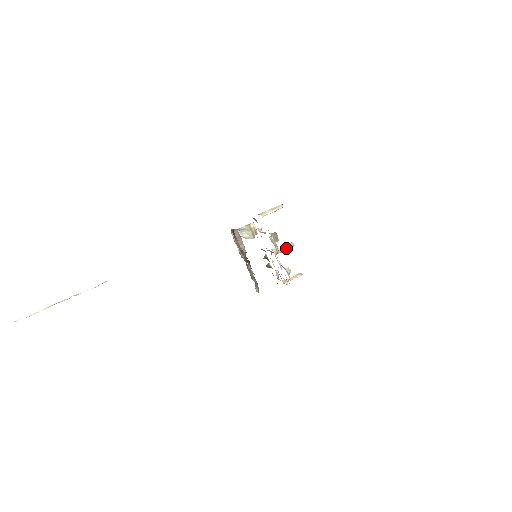
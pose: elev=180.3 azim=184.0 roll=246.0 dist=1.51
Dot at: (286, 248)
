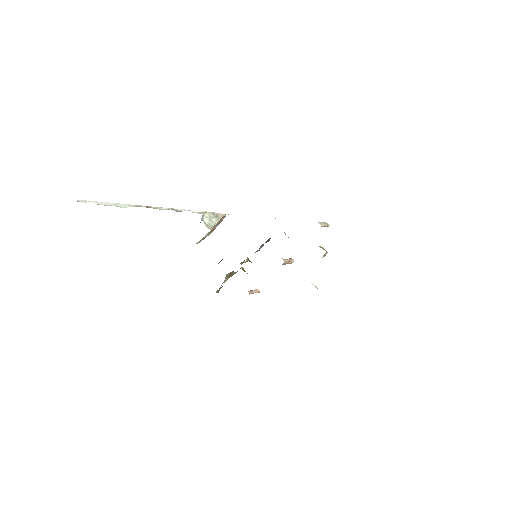
Dot at: (289, 262)
